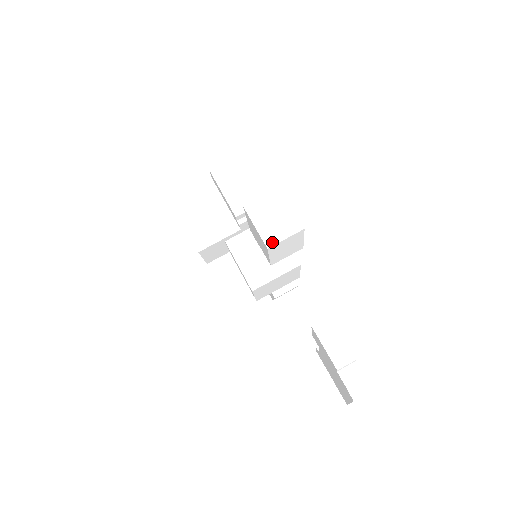
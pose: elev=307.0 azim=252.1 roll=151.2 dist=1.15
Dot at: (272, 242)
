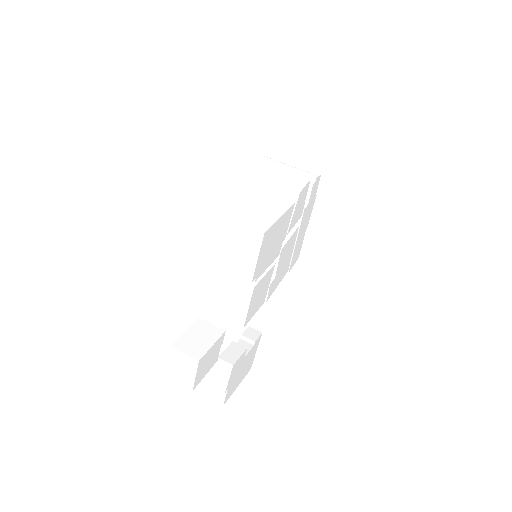
Dot at: (170, 377)
